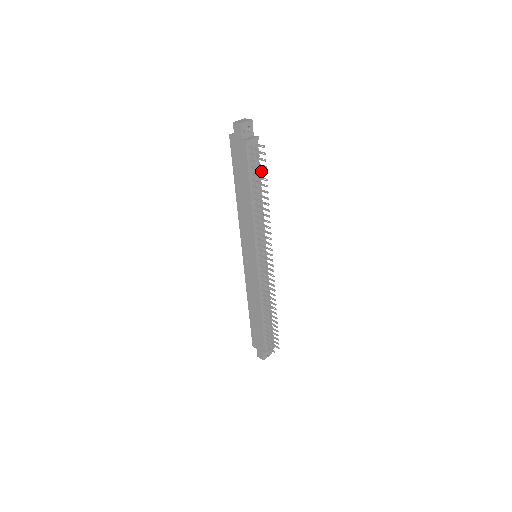
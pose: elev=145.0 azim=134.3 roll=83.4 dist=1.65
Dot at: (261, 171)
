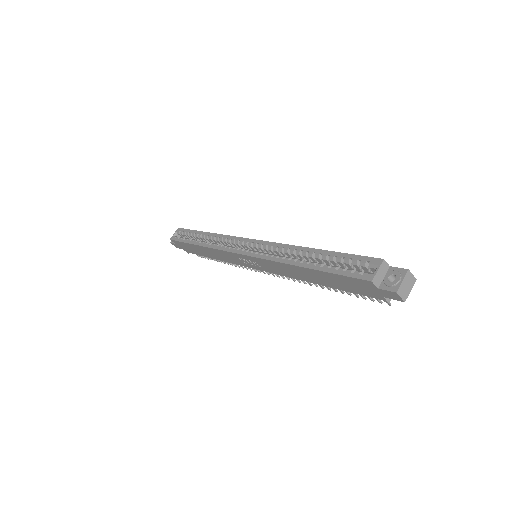
Dot at: occluded
